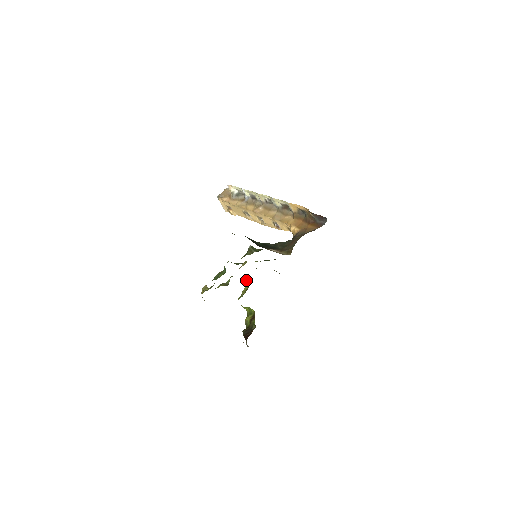
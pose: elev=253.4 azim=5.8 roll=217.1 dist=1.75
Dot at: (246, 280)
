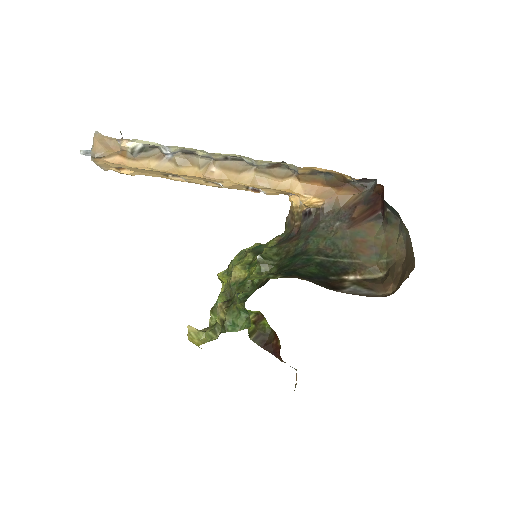
Dot at: occluded
